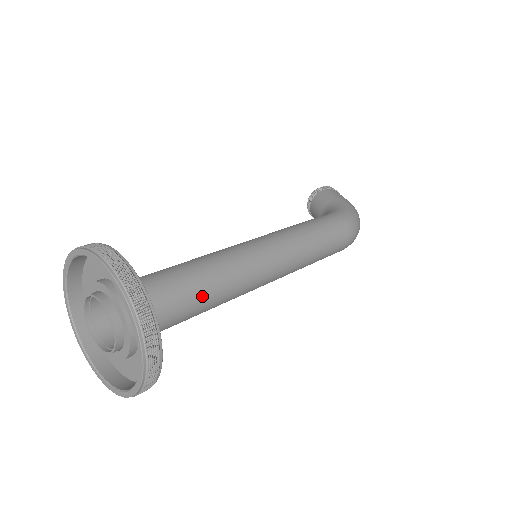
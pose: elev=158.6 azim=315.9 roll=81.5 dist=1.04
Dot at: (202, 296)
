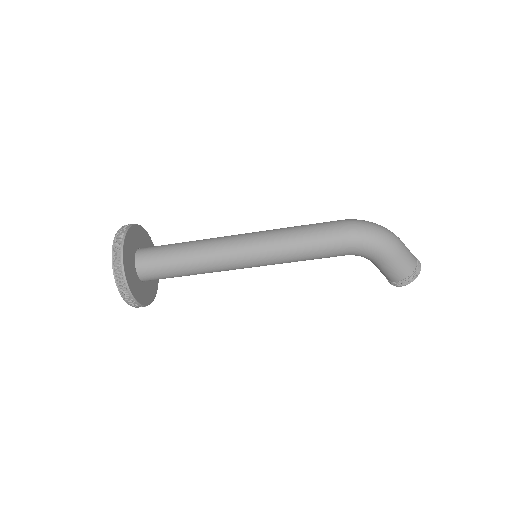
Dot at: (181, 243)
